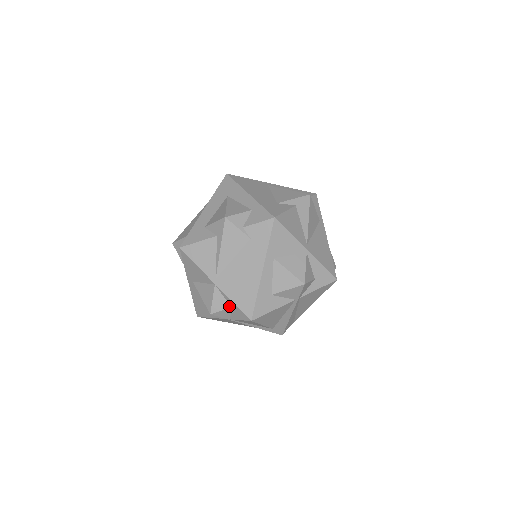
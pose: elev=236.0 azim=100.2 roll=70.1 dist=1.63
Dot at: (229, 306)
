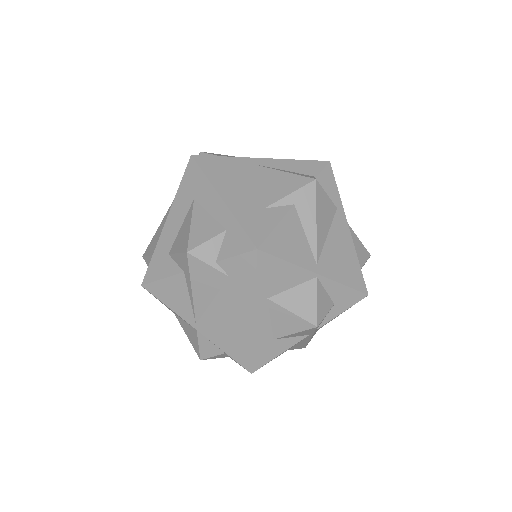
Dot at: (221, 352)
